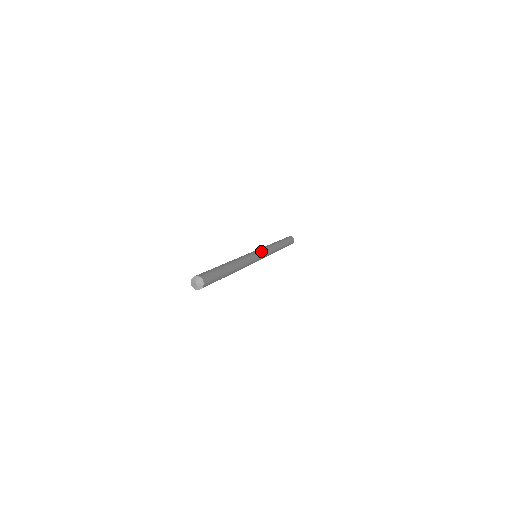
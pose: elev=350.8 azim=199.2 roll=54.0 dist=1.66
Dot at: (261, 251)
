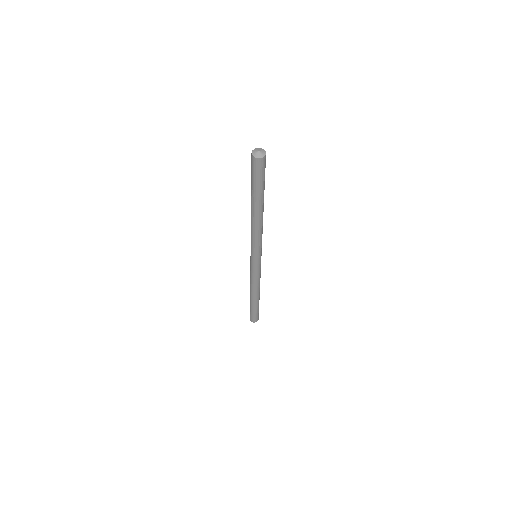
Dot at: occluded
